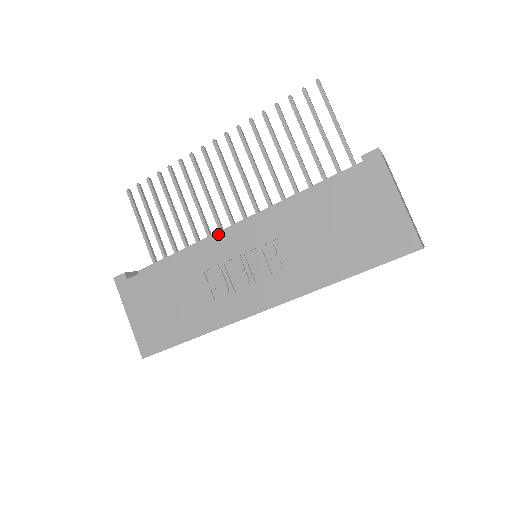
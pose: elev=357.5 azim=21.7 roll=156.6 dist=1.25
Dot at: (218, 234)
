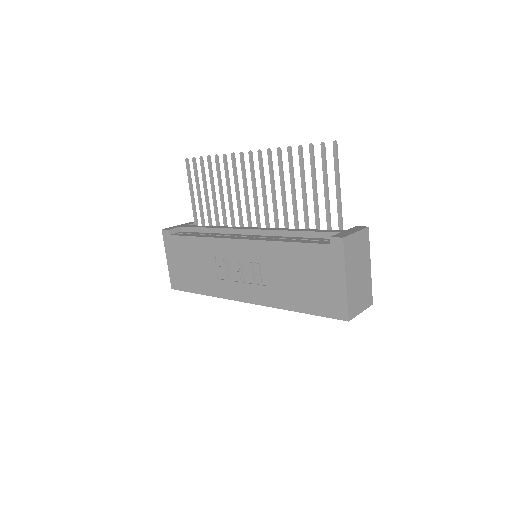
Dot at: (234, 230)
